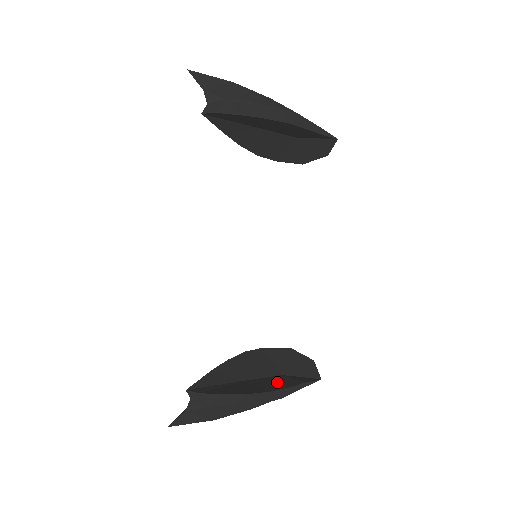
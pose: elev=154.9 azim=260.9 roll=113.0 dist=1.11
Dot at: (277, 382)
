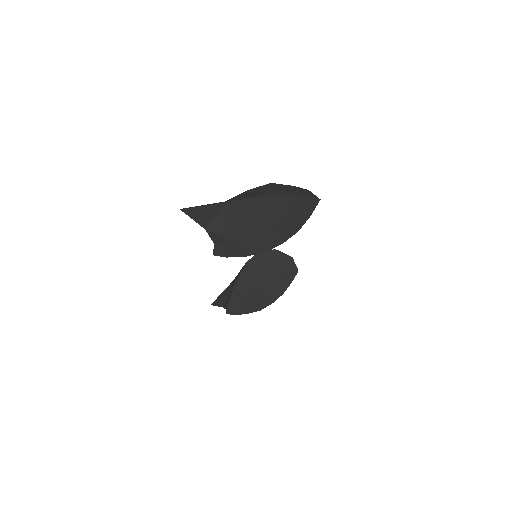
Dot at: (274, 287)
